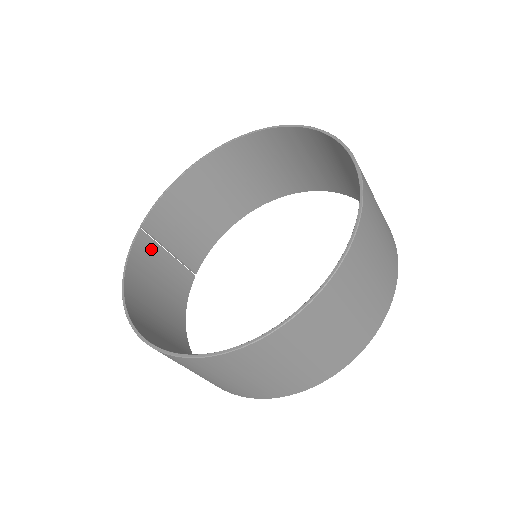
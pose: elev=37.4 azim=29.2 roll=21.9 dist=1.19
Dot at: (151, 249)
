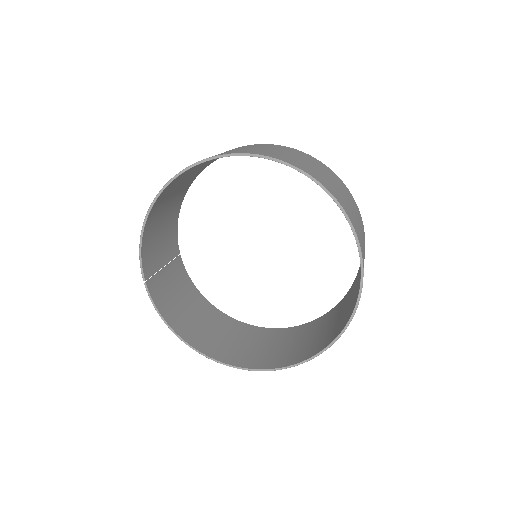
Dot at: (158, 283)
